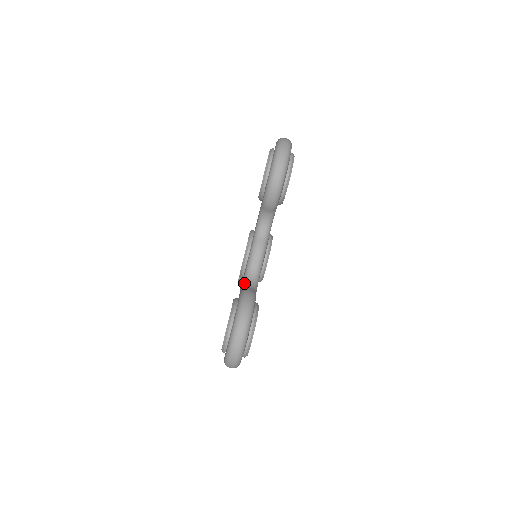
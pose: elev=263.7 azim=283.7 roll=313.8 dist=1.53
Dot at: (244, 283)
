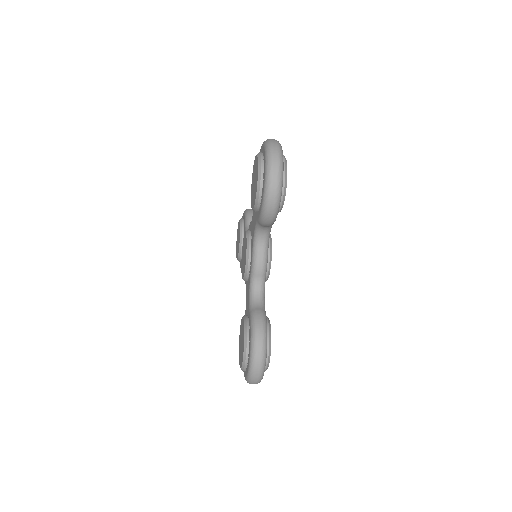
Dot at: (251, 300)
